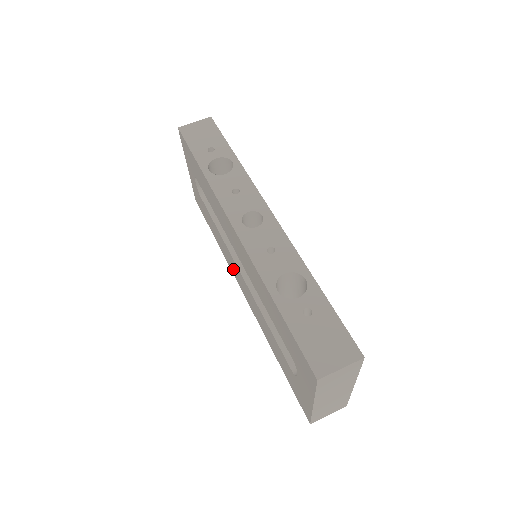
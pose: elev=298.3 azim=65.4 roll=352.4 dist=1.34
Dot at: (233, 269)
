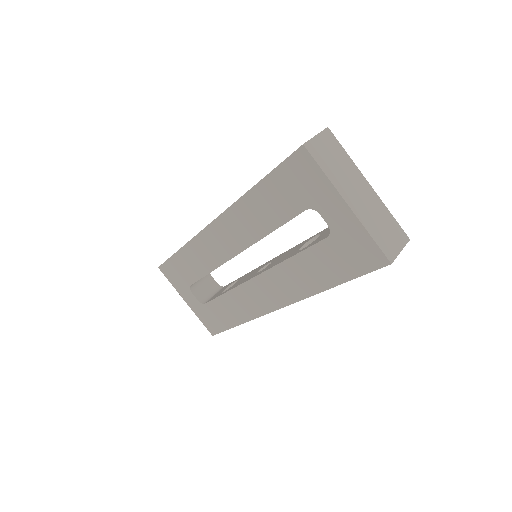
Dot at: (258, 303)
